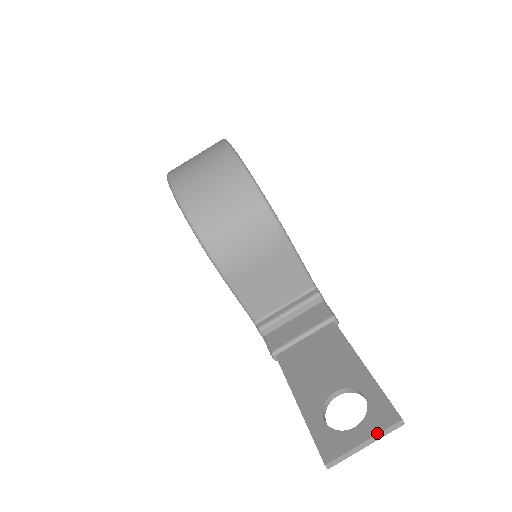
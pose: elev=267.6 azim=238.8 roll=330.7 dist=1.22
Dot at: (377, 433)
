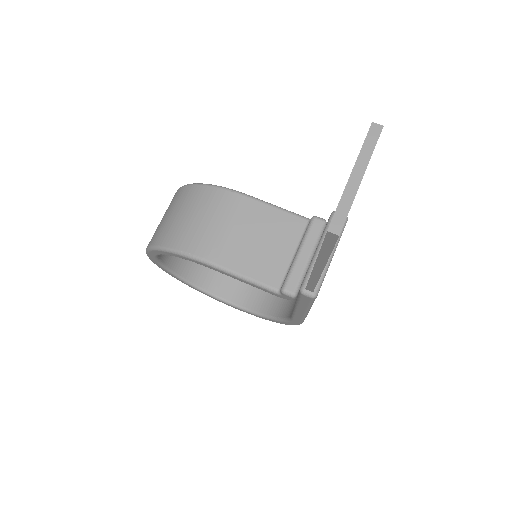
Dot at: occluded
